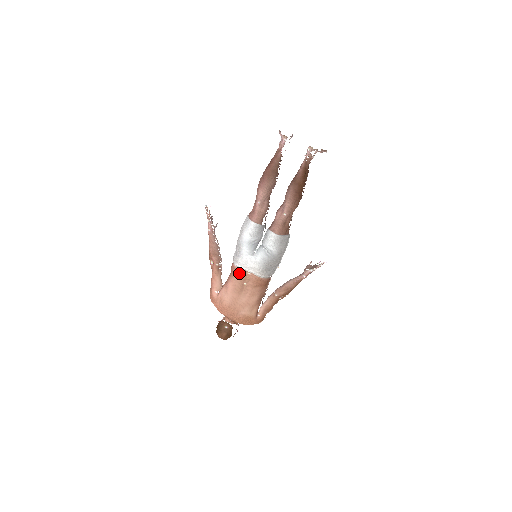
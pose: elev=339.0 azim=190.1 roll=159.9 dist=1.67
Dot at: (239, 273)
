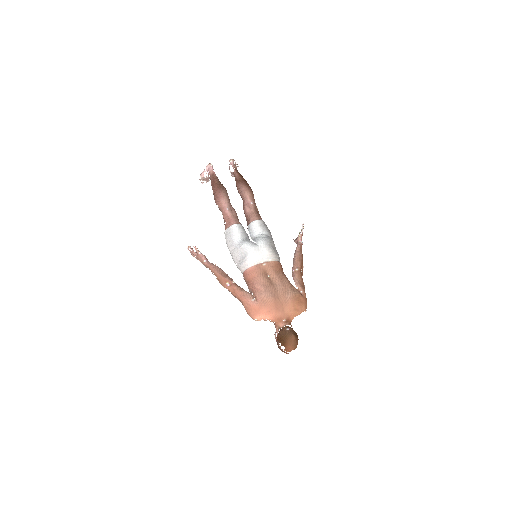
Dot at: (257, 270)
